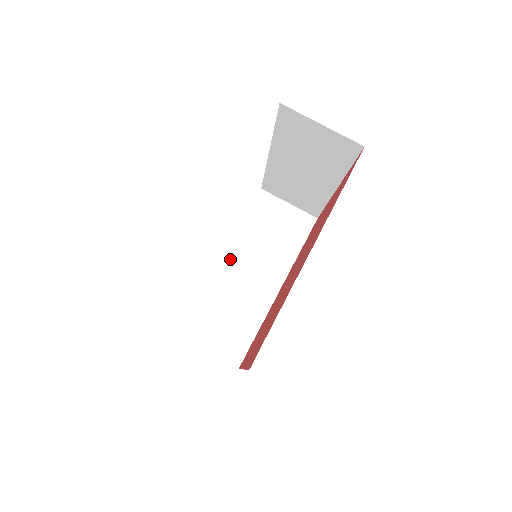
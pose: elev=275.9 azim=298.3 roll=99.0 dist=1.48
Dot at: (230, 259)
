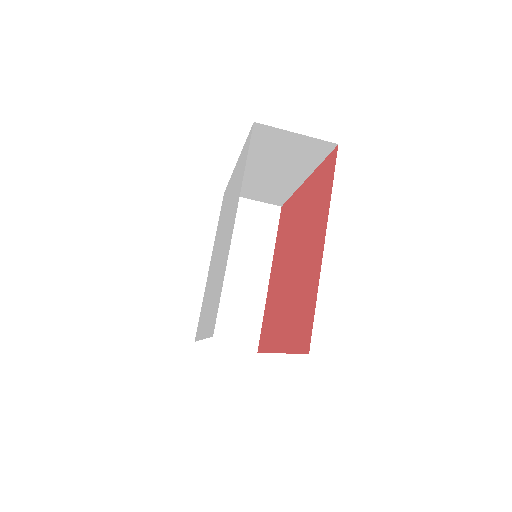
Dot at: occluded
